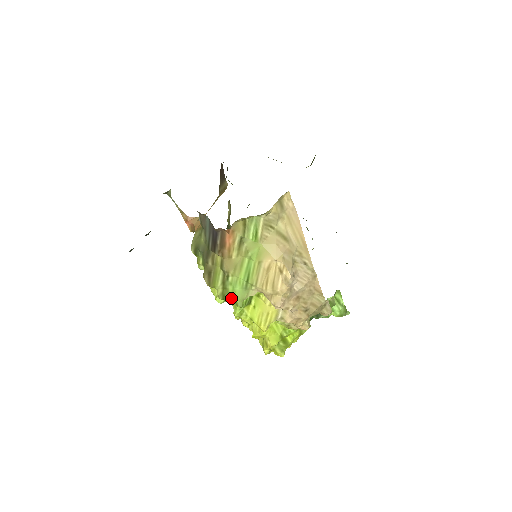
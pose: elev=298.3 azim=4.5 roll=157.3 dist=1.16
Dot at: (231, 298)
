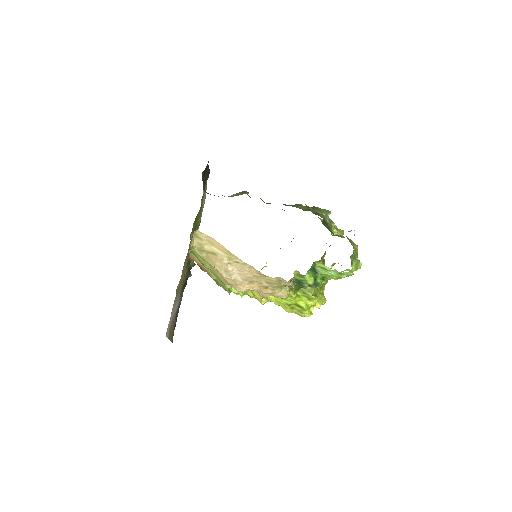
Dot at: occluded
